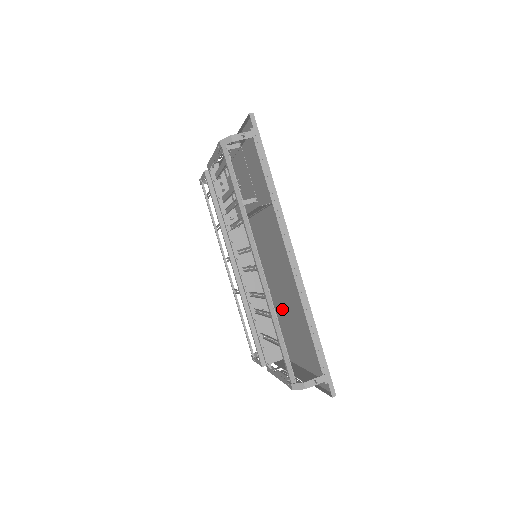
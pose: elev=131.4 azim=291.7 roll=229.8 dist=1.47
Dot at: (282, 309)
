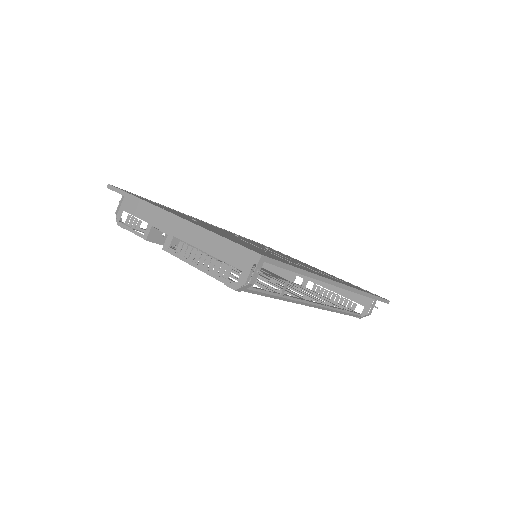
Dot at: occluded
